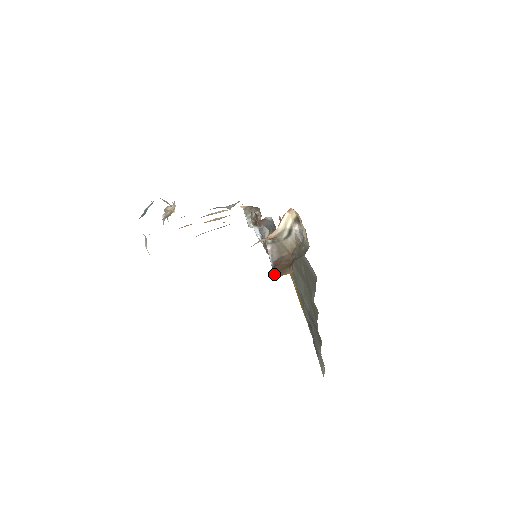
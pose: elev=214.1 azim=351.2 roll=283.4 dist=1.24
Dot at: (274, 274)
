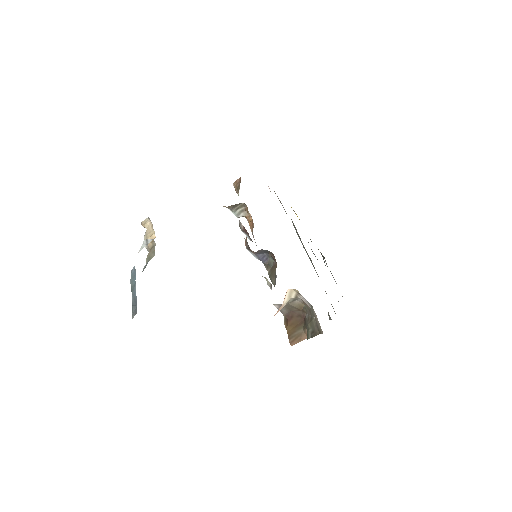
Dot at: (289, 336)
